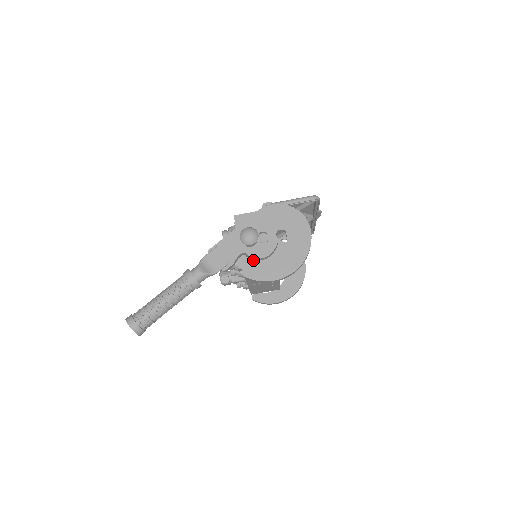
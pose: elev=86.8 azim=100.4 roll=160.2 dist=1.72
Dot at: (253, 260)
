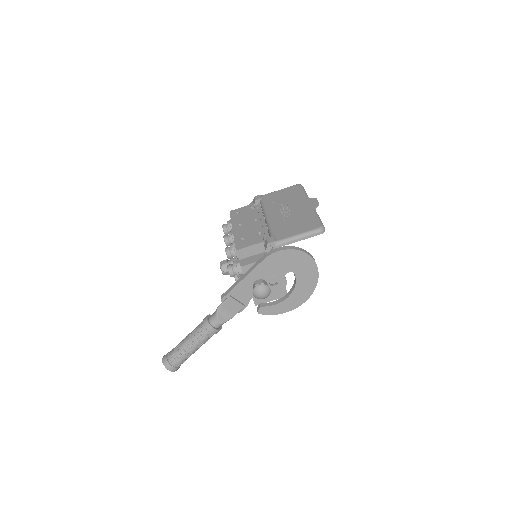
Dot at: occluded
